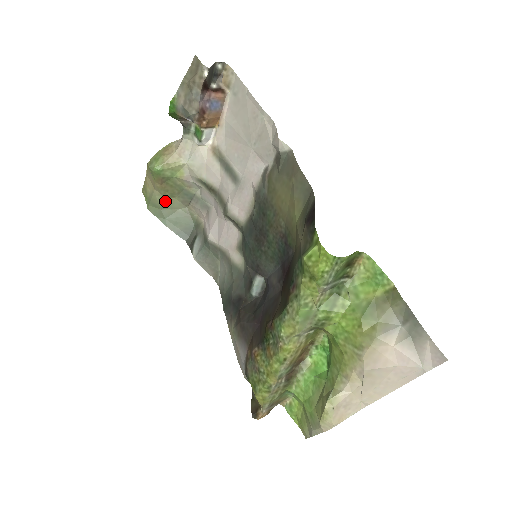
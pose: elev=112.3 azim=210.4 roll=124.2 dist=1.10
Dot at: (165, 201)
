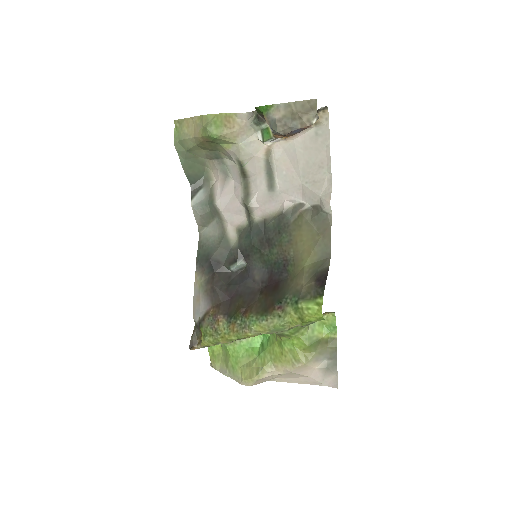
Dot at: (194, 148)
